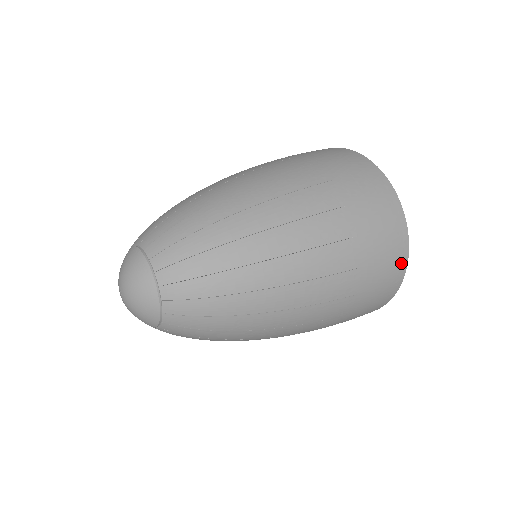
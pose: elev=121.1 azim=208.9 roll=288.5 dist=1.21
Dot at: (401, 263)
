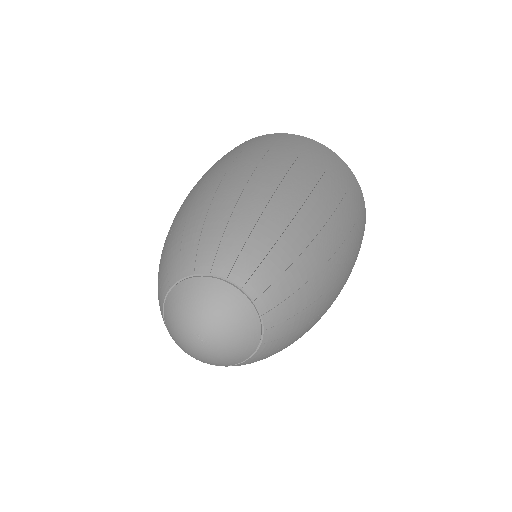
Dot at: occluded
